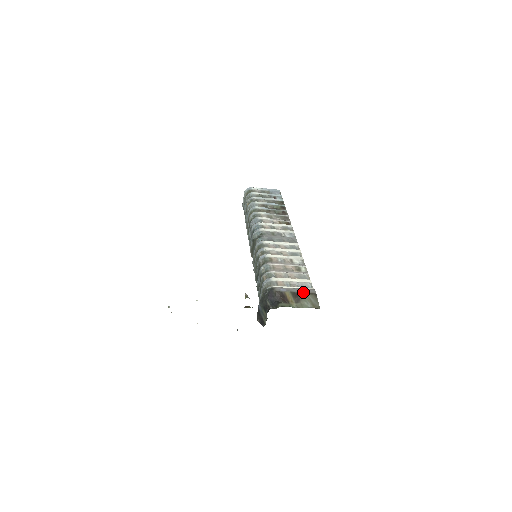
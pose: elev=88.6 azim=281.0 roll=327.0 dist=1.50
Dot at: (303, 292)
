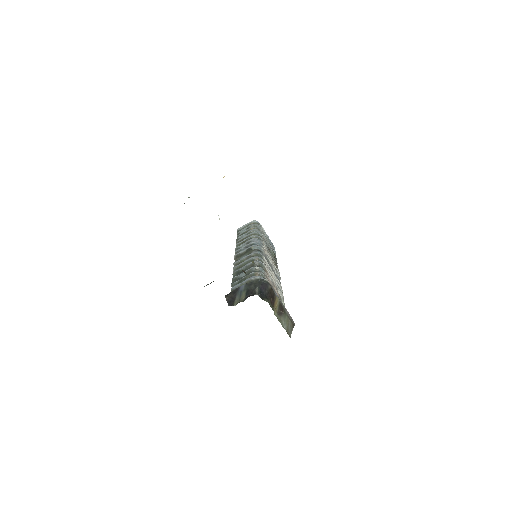
Dot at: (287, 313)
